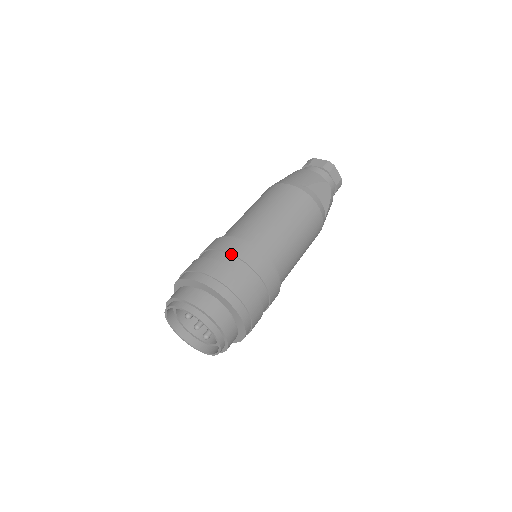
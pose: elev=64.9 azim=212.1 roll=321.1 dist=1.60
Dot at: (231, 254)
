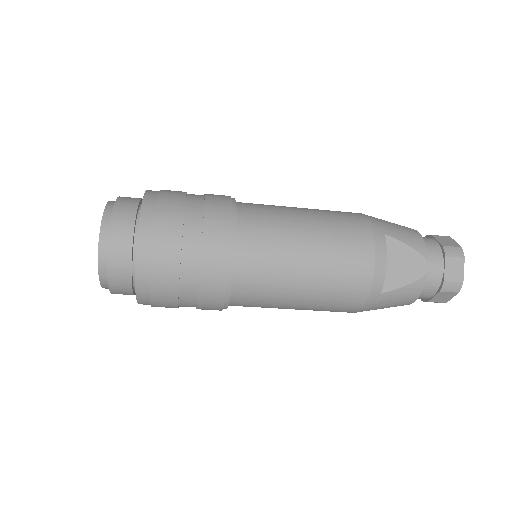
Dot at: (204, 202)
